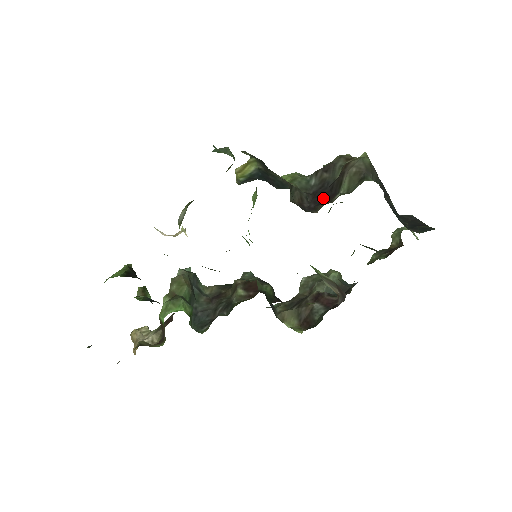
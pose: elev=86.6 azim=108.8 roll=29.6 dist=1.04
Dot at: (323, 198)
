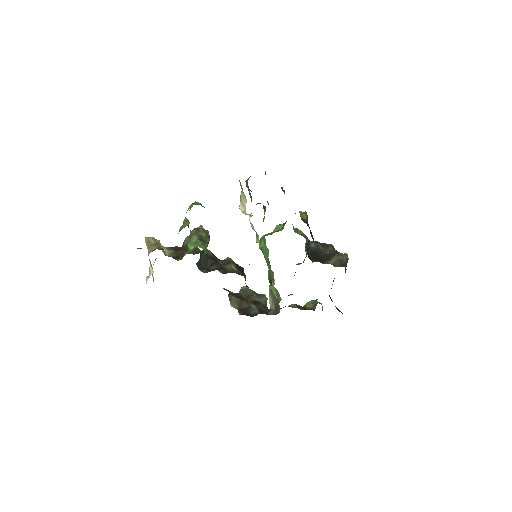
Dot at: (317, 258)
